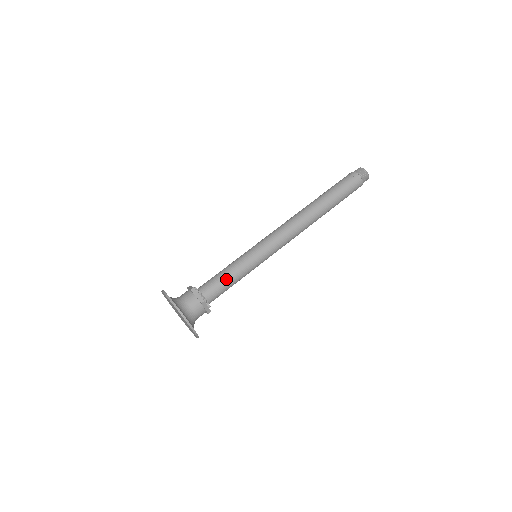
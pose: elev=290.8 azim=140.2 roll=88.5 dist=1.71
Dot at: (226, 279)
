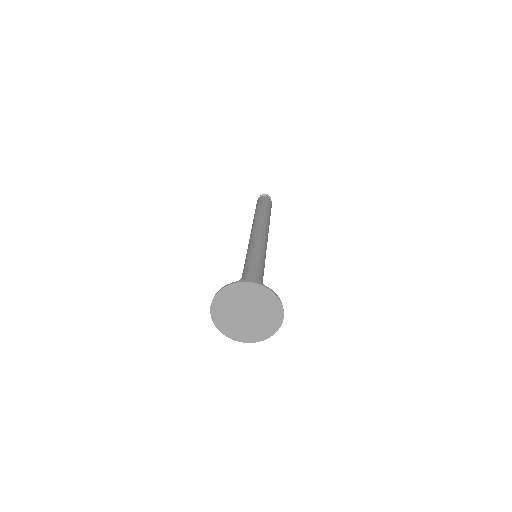
Dot at: (256, 269)
